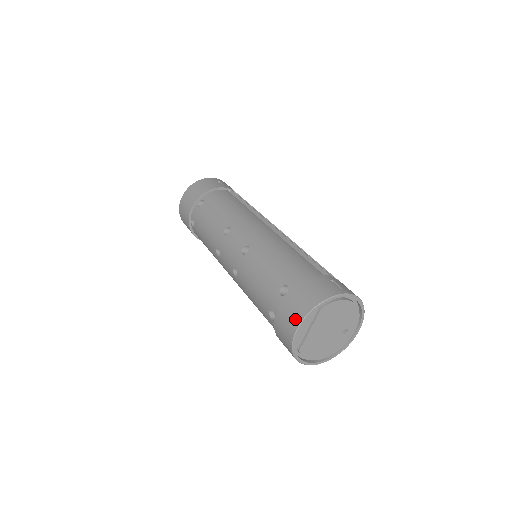
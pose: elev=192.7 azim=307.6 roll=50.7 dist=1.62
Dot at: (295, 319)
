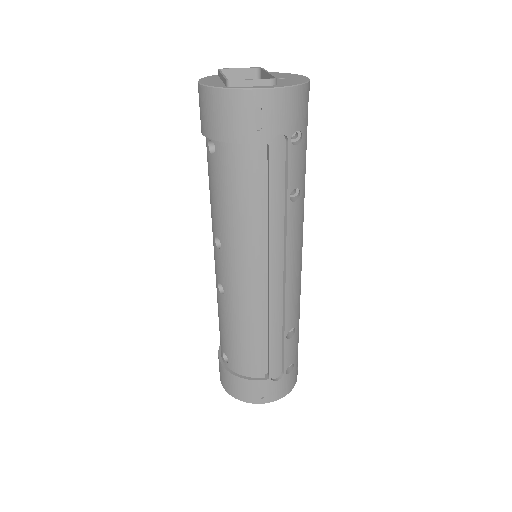
Dot at: (220, 377)
